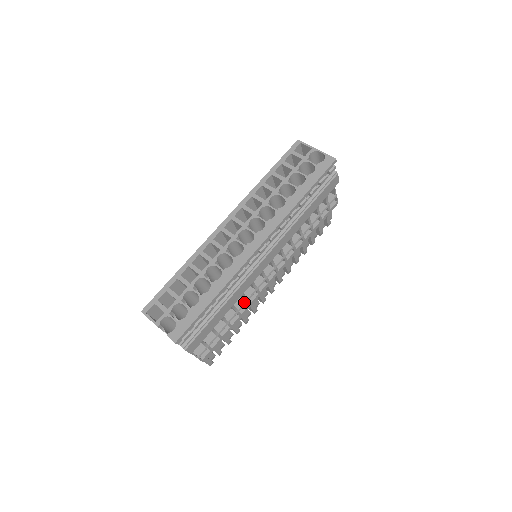
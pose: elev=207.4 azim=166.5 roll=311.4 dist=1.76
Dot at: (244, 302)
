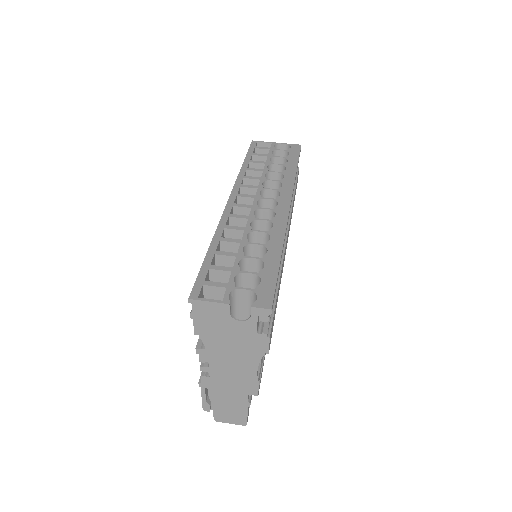
Dot at: occluded
